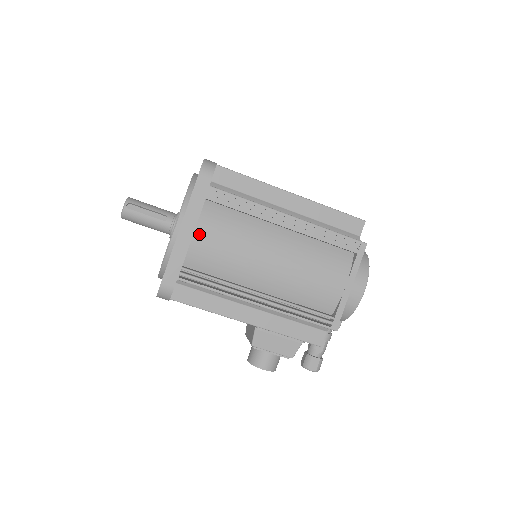
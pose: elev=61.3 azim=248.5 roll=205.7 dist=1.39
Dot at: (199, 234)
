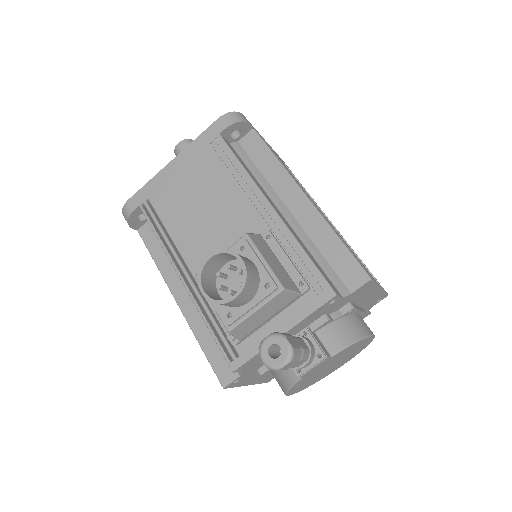
Dot at: (276, 154)
